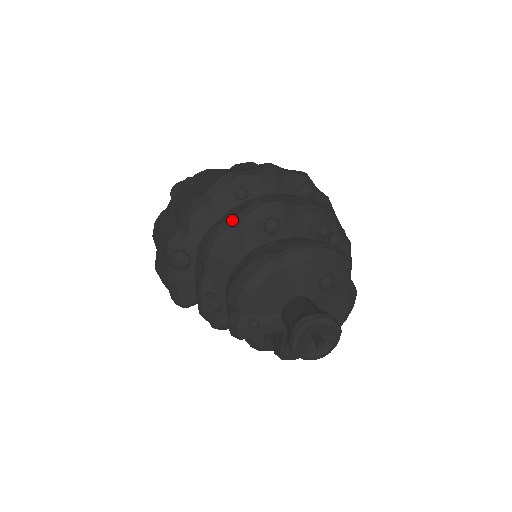
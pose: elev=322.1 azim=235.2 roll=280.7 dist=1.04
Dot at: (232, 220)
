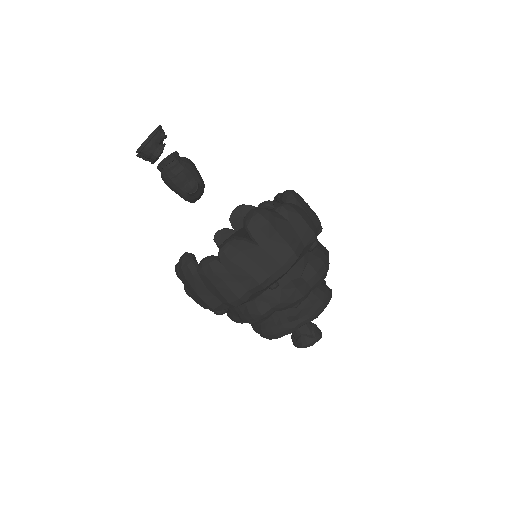
Dot at: (270, 310)
